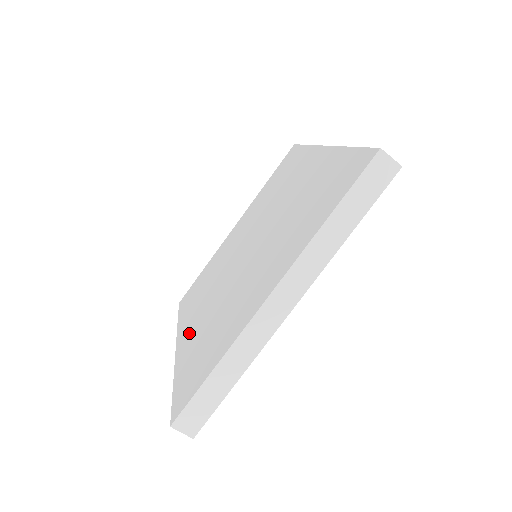
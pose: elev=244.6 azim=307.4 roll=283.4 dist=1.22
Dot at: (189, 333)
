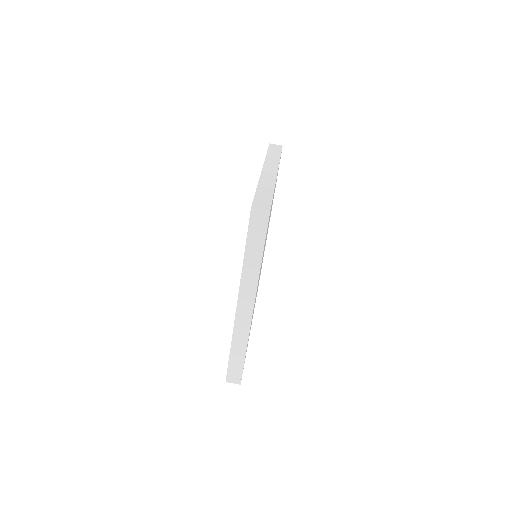
Dot at: occluded
